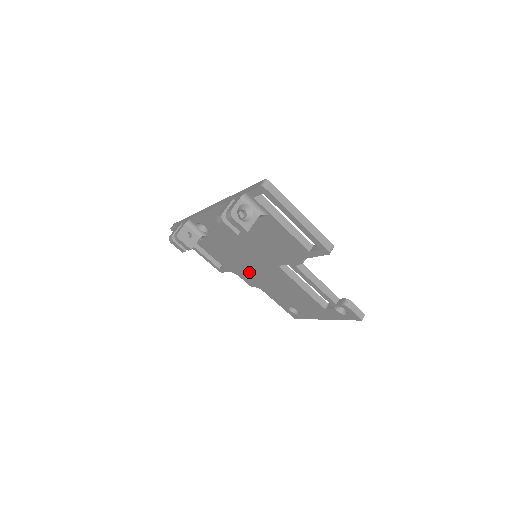
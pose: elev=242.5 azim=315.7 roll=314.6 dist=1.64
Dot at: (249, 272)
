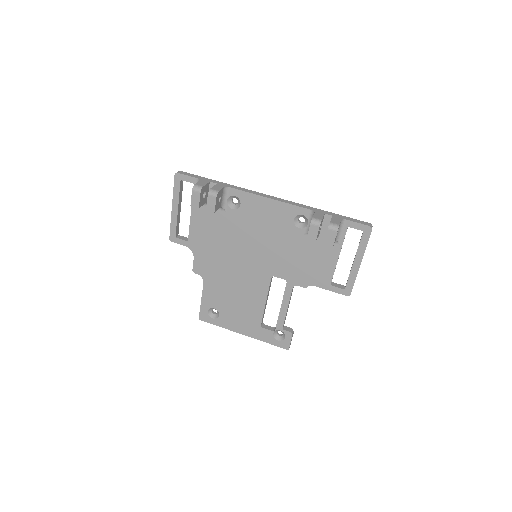
Dot at: (219, 261)
